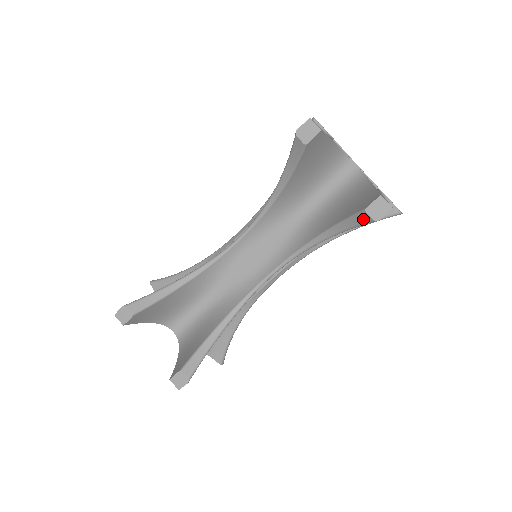
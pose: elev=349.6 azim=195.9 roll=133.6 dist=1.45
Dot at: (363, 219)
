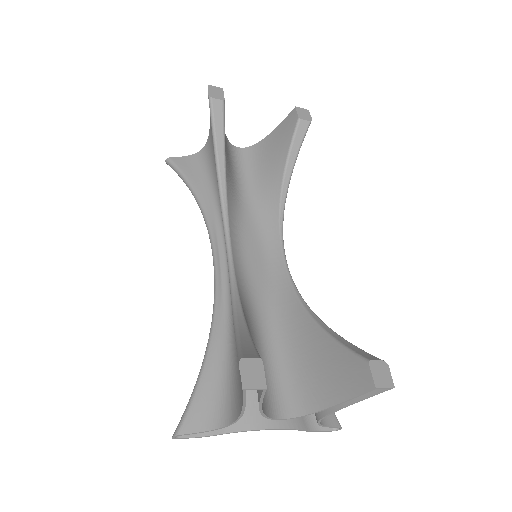
Dot at: (303, 129)
